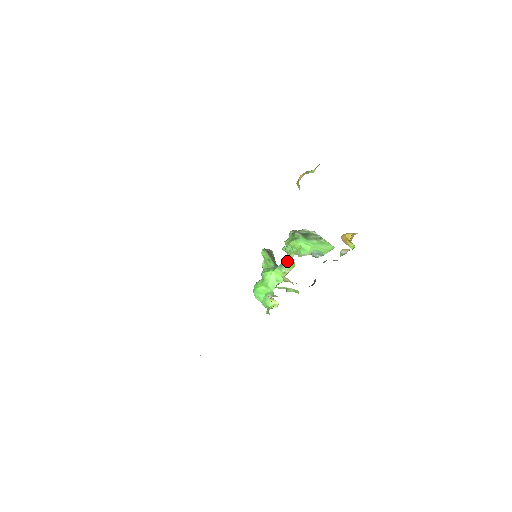
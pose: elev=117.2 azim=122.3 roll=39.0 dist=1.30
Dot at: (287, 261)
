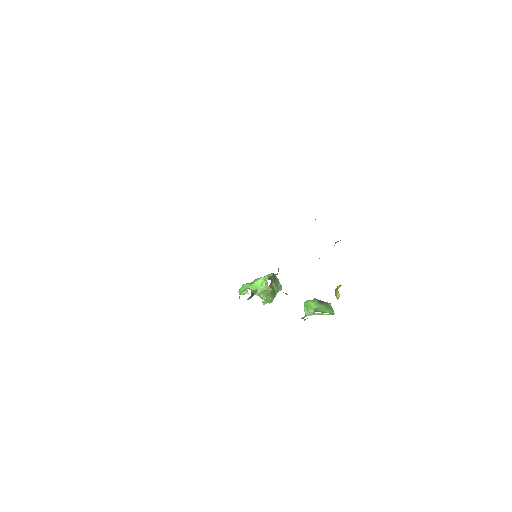
Dot at: (277, 274)
